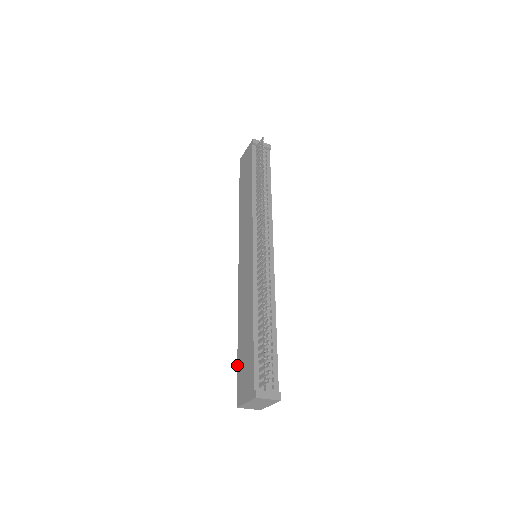
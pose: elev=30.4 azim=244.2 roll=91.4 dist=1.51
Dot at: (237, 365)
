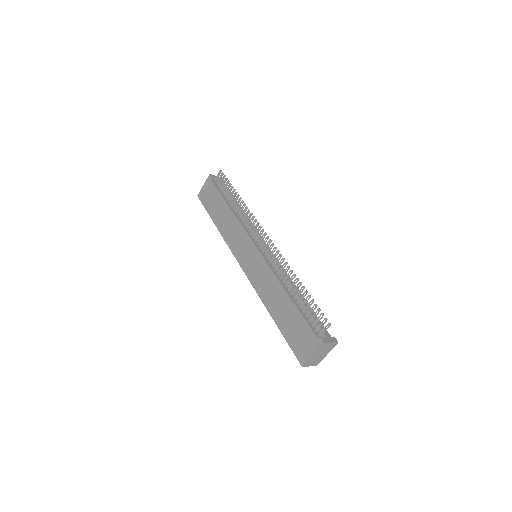
Dot at: occluded
